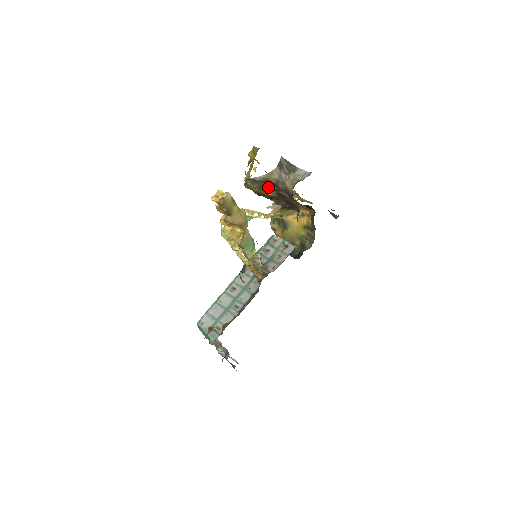
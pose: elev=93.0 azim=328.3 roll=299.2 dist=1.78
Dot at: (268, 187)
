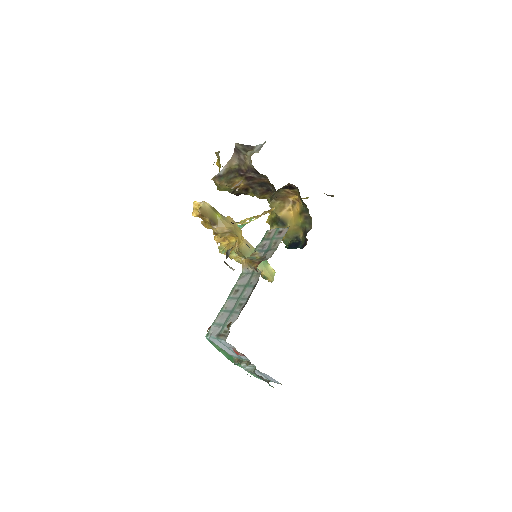
Dot at: (234, 176)
